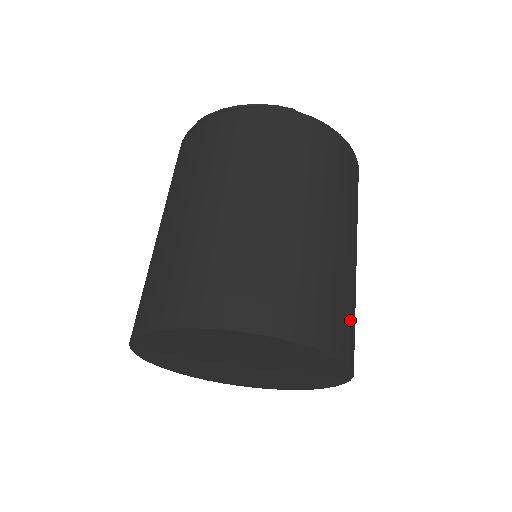
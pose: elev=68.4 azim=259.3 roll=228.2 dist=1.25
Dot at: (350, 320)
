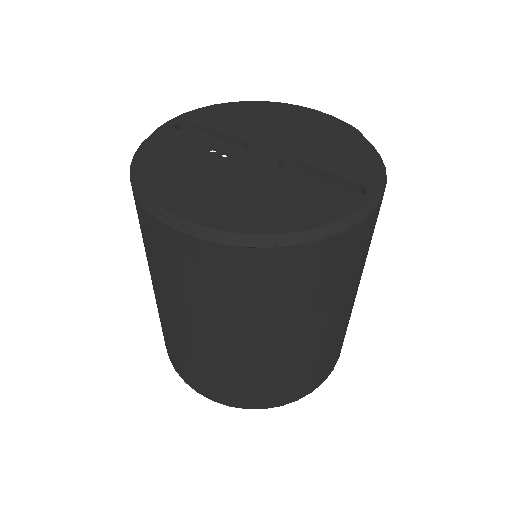
Dot at: (337, 351)
